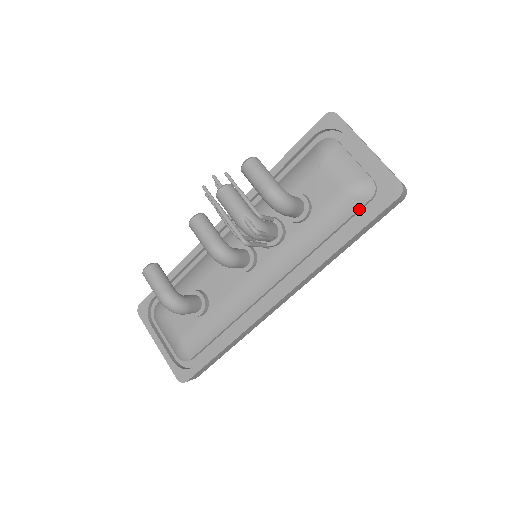
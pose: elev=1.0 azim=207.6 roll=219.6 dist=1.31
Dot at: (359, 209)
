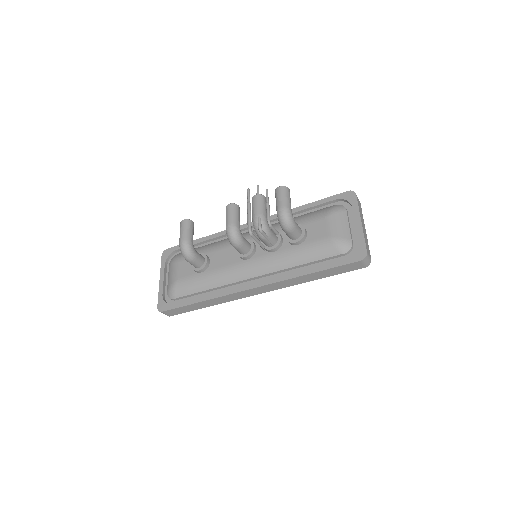
Dot at: (333, 256)
